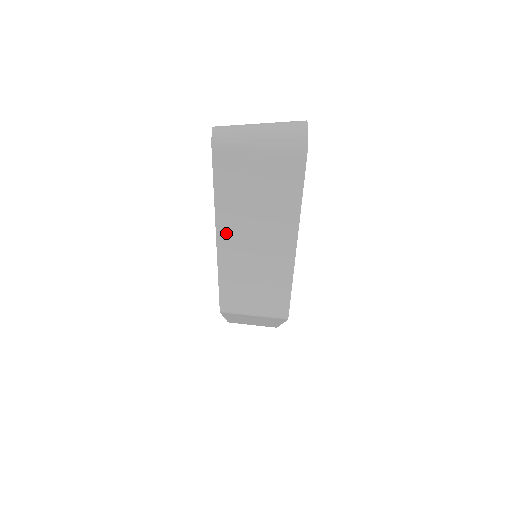
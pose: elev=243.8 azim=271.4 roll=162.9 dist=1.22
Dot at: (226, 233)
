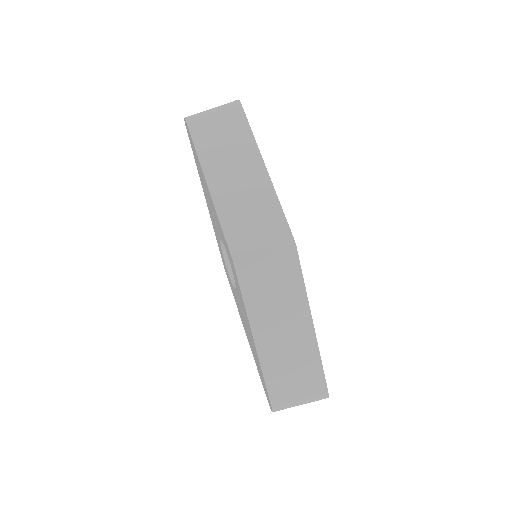
Dot at: (212, 175)
